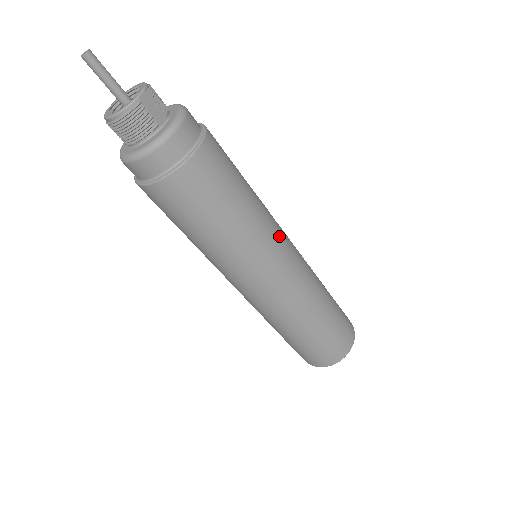
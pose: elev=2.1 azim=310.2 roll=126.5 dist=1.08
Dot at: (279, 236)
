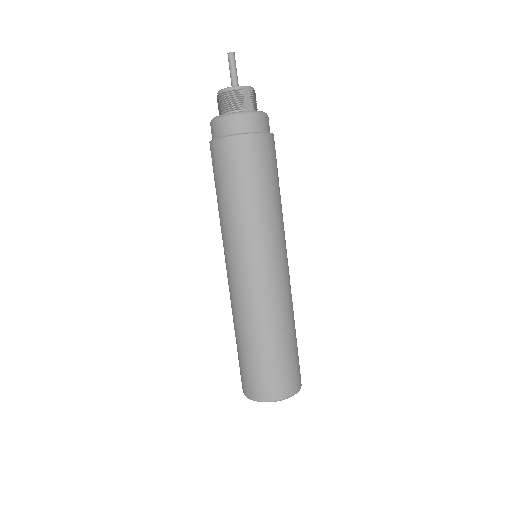
Dot at: (279, 241)
